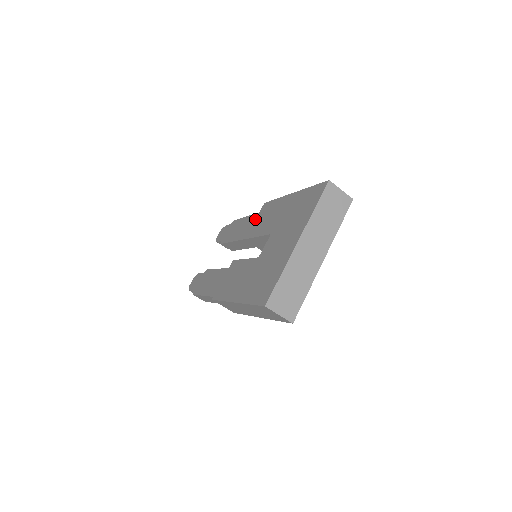
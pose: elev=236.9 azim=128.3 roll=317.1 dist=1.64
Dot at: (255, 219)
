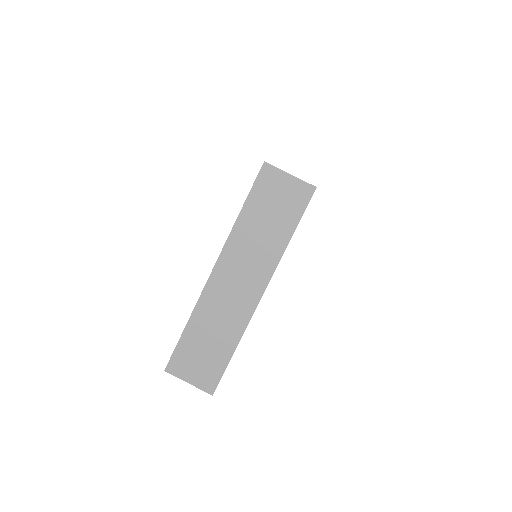
Dot at: occluded
